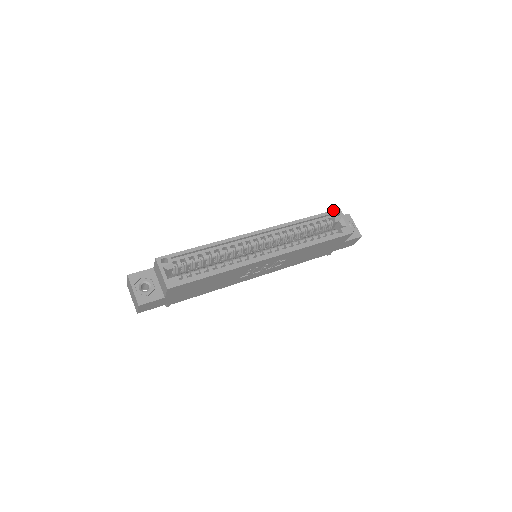
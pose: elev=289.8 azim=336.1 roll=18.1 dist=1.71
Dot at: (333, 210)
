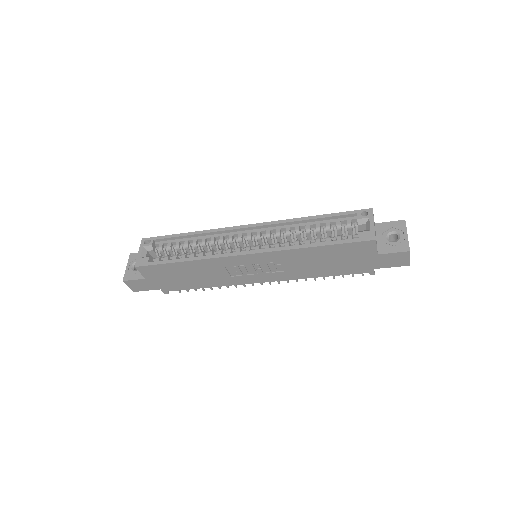
Dot at: occluded
